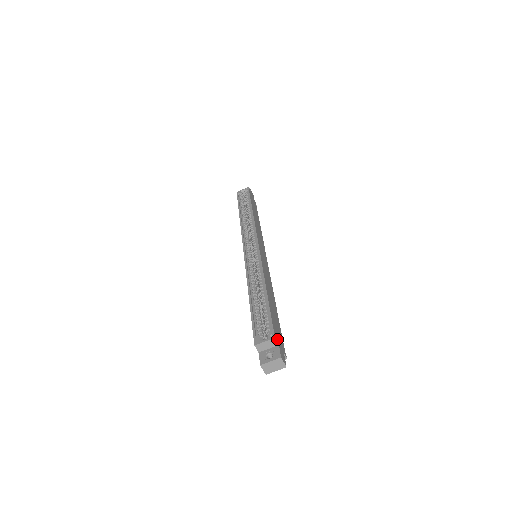
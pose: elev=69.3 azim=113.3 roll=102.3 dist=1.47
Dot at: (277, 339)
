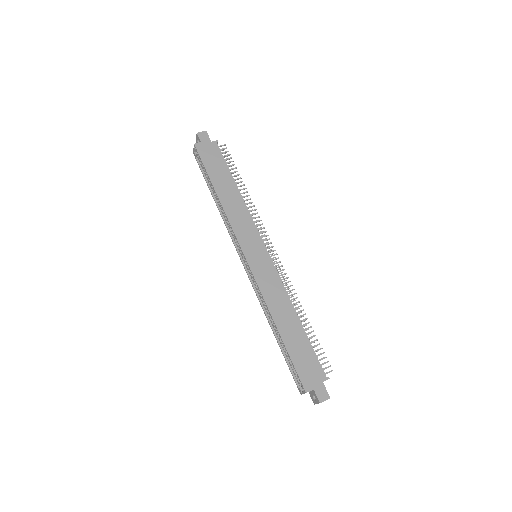
Dot at: (310, 385)
